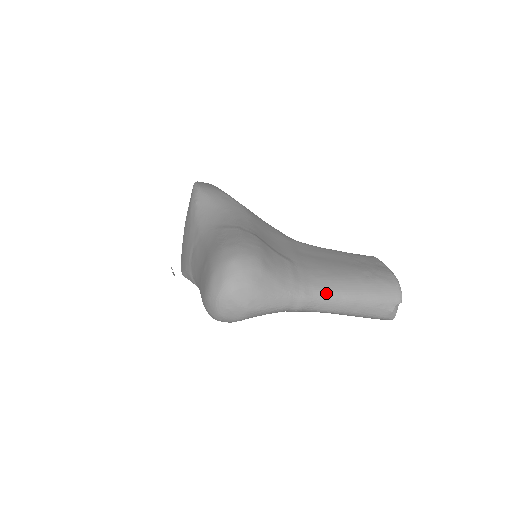
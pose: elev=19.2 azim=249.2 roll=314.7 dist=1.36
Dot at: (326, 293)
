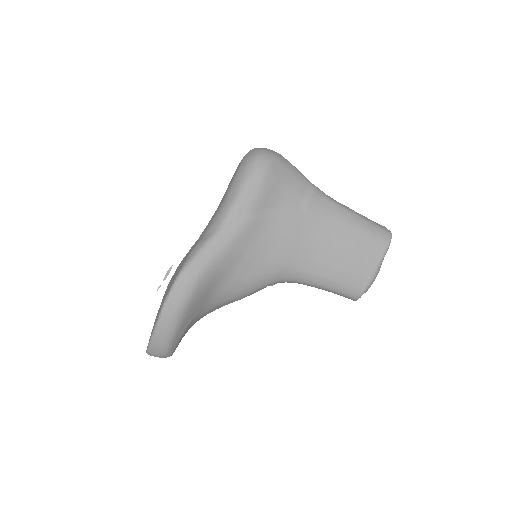
Dot at: occluded
